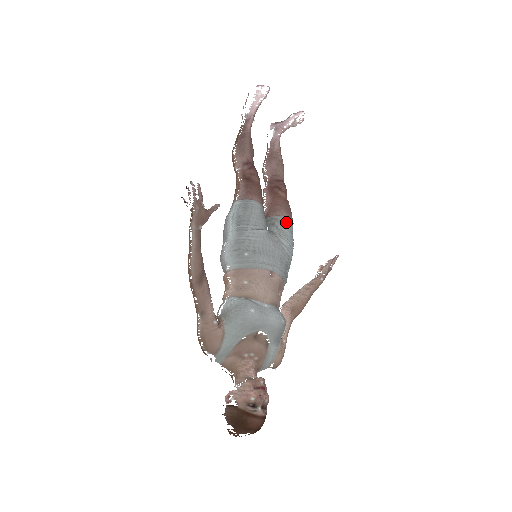
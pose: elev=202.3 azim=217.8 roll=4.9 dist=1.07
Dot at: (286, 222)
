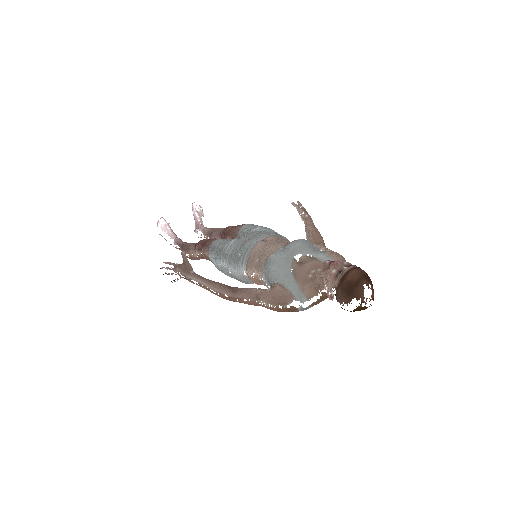
Dot at: (245, 227)
